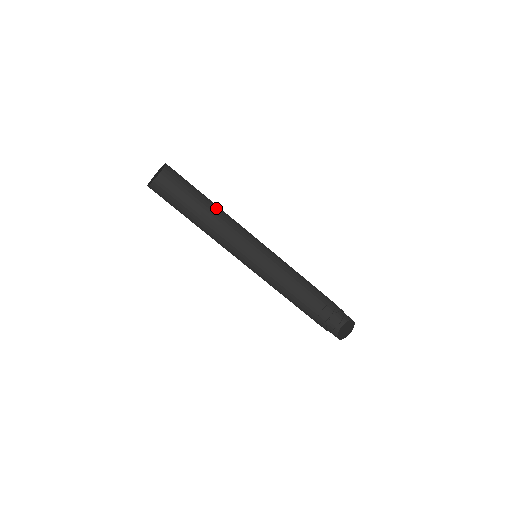
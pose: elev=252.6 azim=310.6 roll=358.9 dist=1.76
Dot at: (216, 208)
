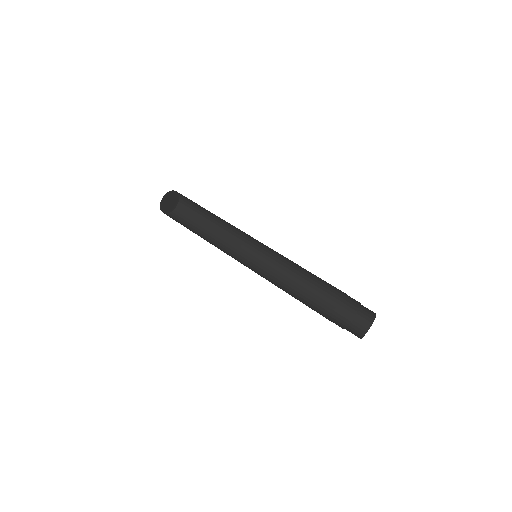
Dot at: (220, 224)
